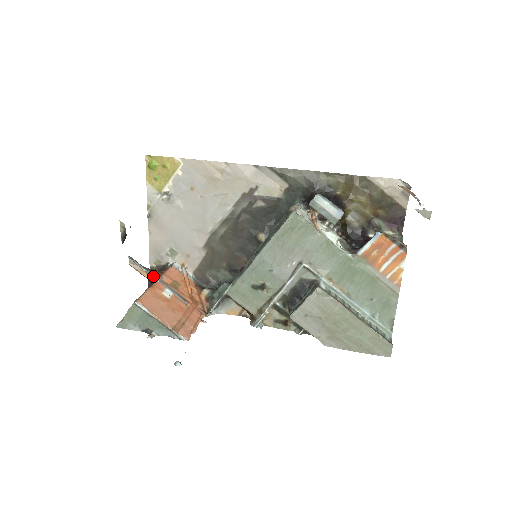
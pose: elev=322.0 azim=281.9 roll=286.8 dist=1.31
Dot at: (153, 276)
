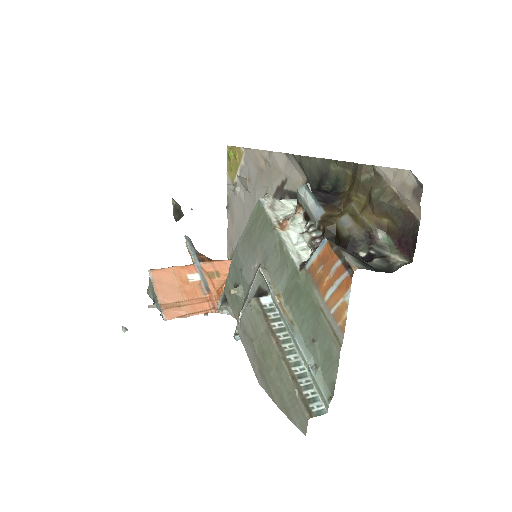
Dot at: (194, 259)
